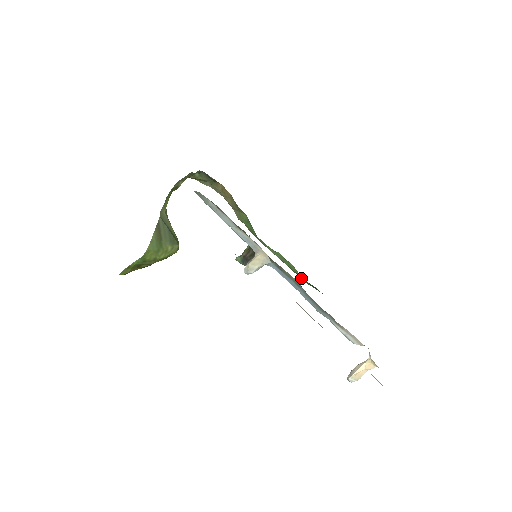
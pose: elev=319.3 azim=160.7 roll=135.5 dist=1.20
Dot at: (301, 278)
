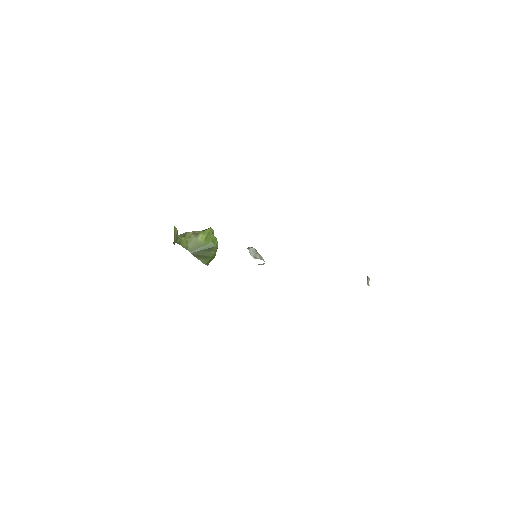
Dot at: occluded
